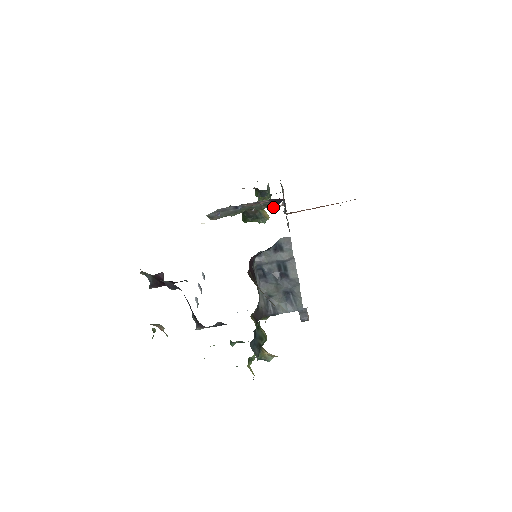
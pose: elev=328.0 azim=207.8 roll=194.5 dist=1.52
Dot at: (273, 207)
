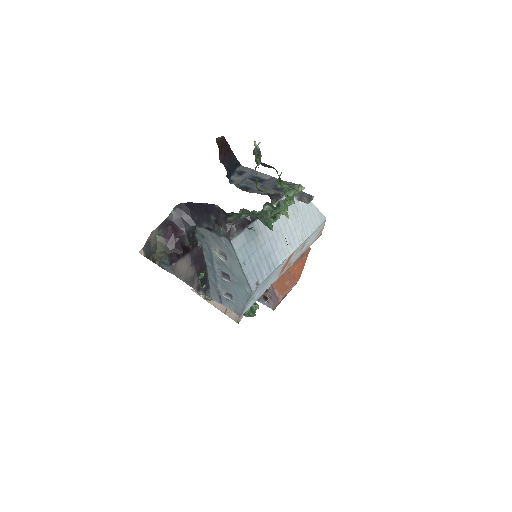
Dot at: occluded
